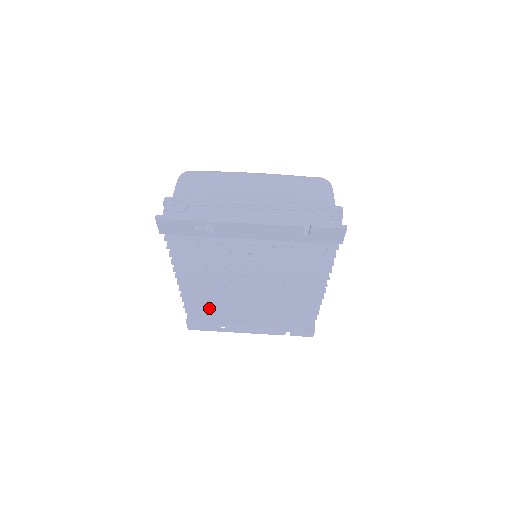
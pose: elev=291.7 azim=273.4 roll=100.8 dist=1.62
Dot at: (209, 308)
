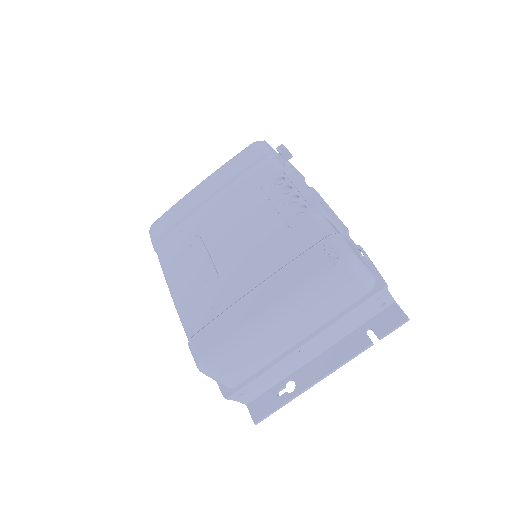
Dot at: occluded
